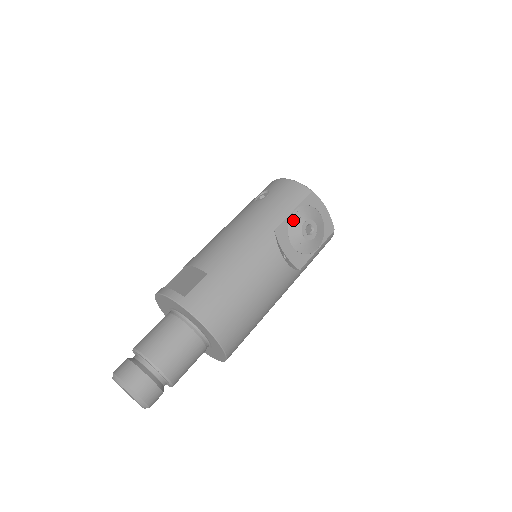
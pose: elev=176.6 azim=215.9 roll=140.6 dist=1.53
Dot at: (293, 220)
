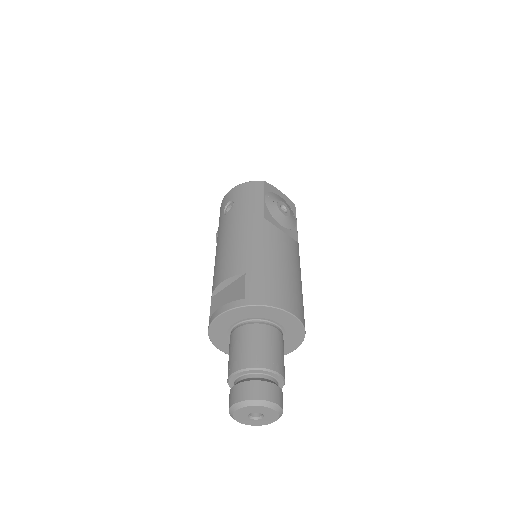
Dot at: (269, 206)
